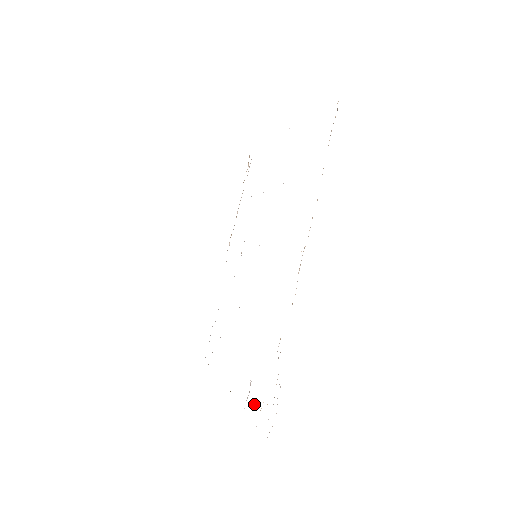
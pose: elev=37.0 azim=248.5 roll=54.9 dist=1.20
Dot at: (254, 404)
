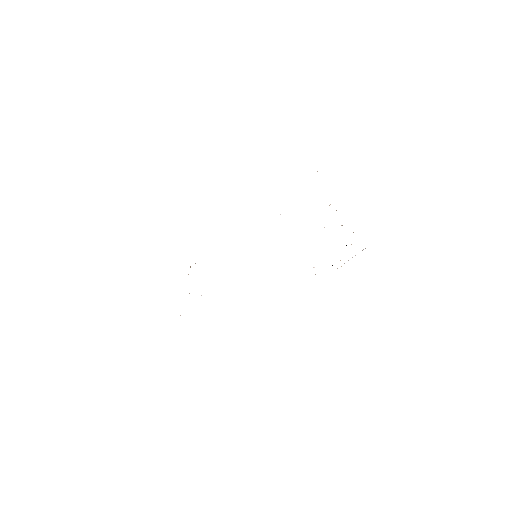
Dot at: occluded
